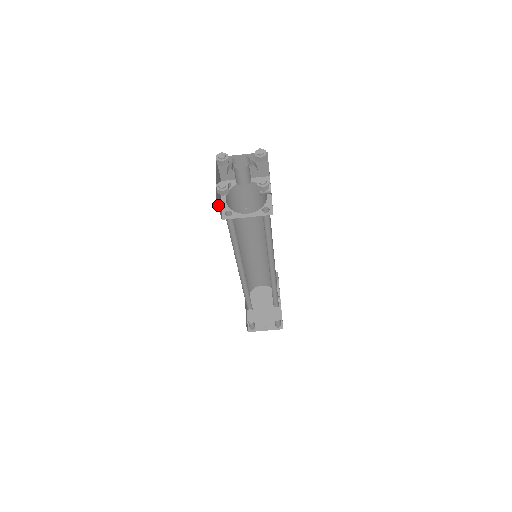
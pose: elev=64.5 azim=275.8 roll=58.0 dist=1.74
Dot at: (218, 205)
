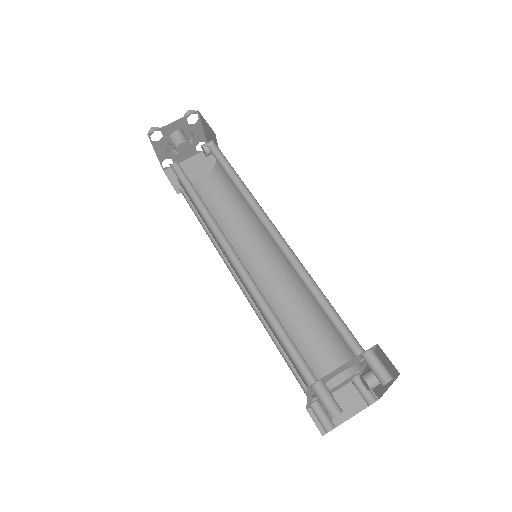
Dot at: occluded
